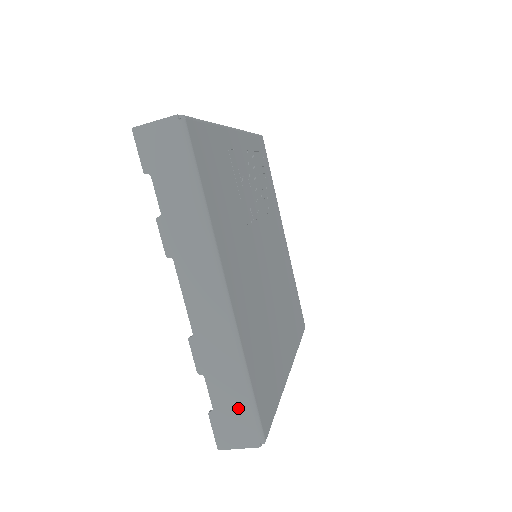
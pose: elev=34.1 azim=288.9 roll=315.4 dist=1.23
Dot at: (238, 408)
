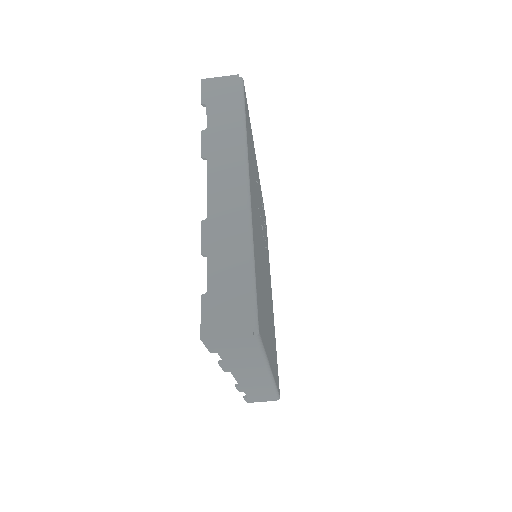
Dot at: (236, 290)
